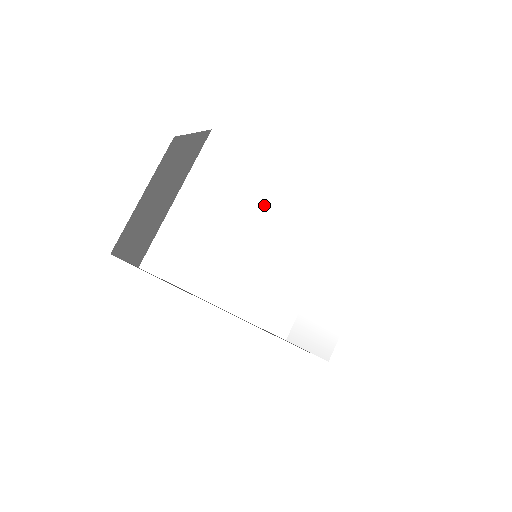
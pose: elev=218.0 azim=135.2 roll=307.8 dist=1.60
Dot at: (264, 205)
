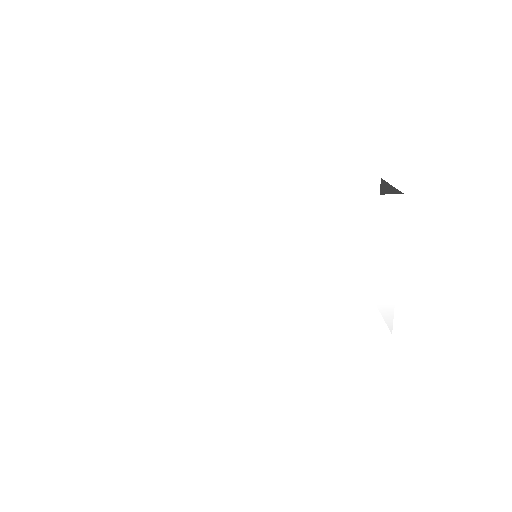
Dot at: (203, 230)
